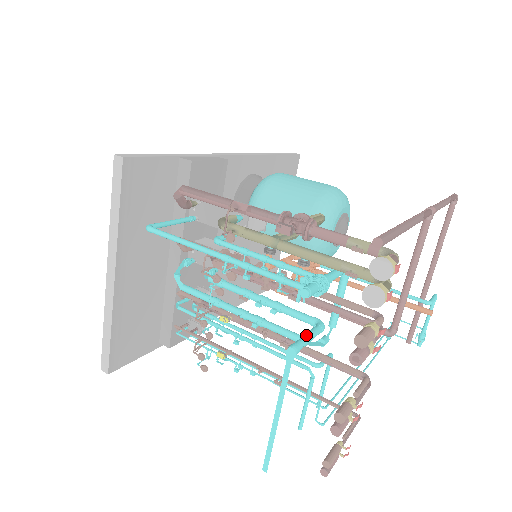
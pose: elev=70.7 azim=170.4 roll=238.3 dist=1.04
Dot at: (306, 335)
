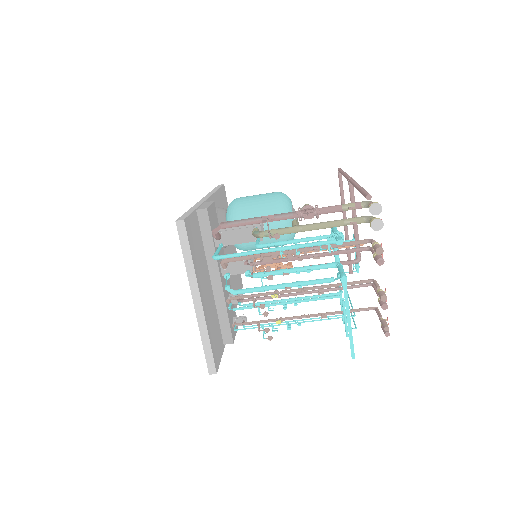
Dot at: (341, 270)
